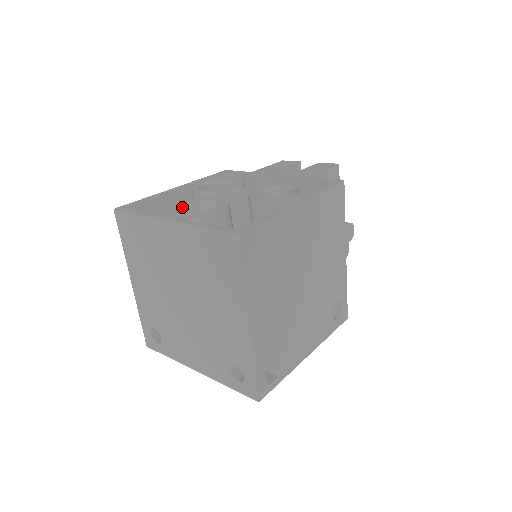
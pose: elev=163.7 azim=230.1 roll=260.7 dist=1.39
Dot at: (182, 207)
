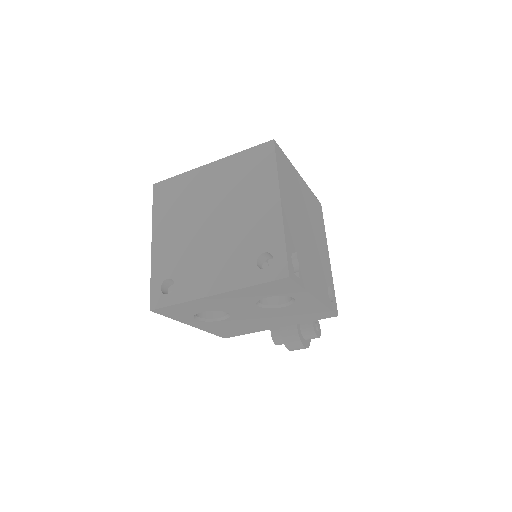
Dot at: occluded
